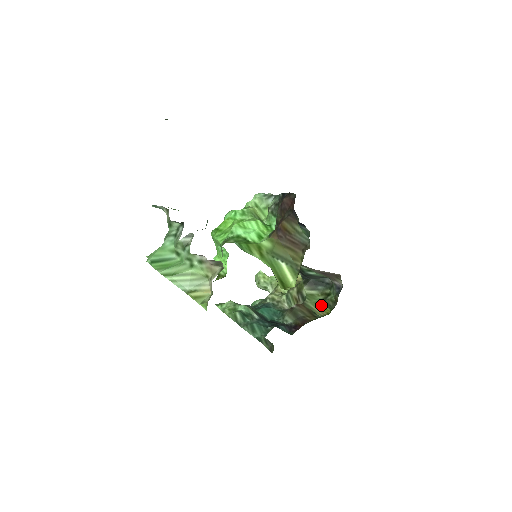
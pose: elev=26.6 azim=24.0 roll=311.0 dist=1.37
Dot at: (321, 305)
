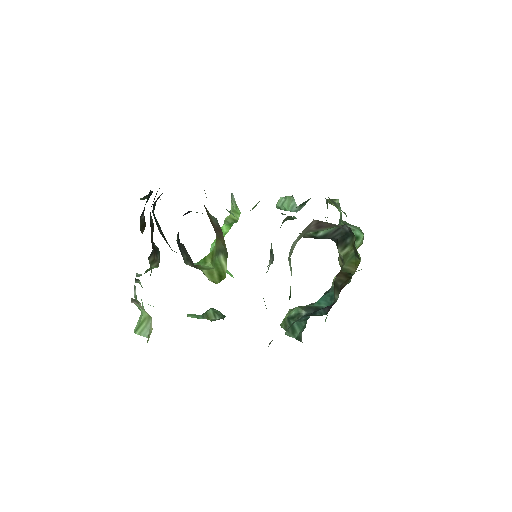
Dot at: (353, 260)
